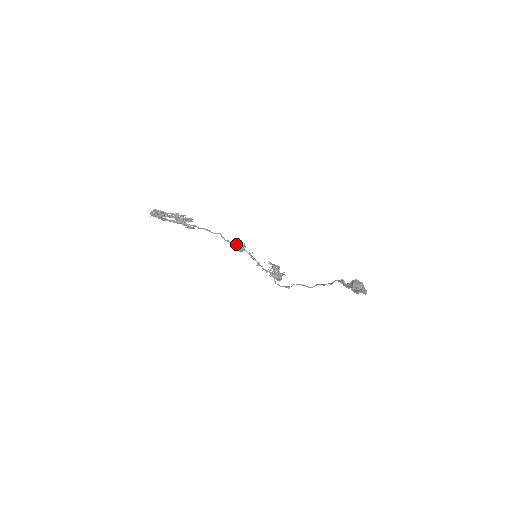
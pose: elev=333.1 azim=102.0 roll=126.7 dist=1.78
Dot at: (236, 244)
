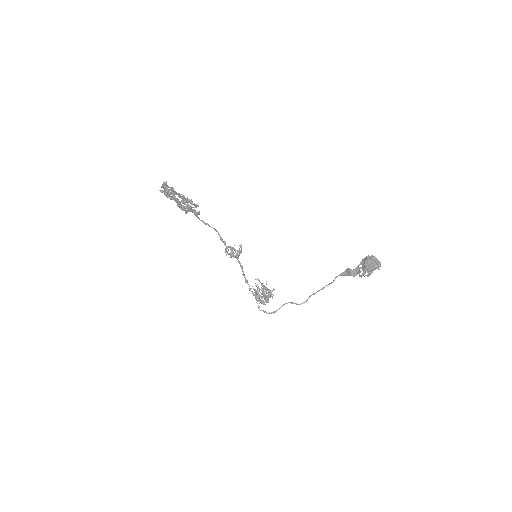
Dot at: occluded
